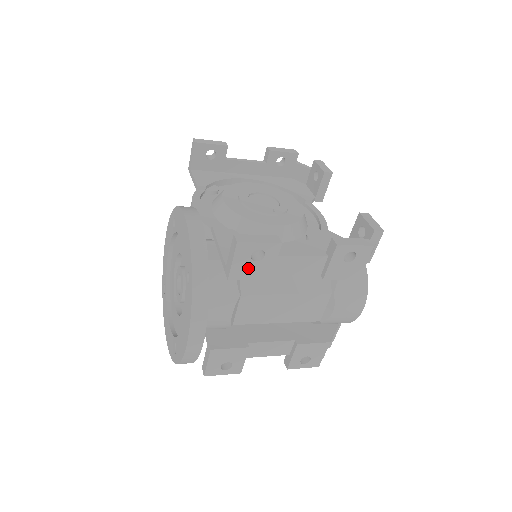
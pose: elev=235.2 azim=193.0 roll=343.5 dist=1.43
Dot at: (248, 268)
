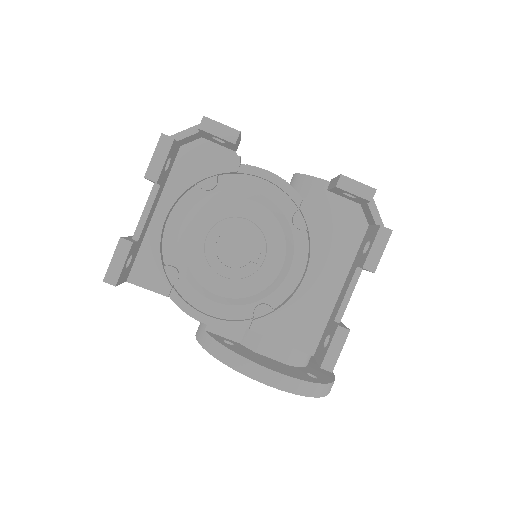
Dot at: occluded
